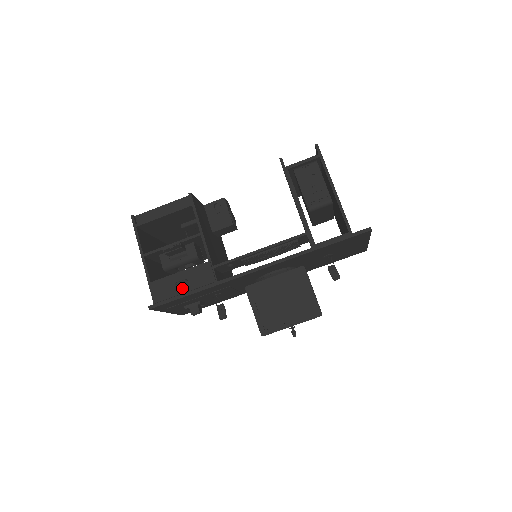
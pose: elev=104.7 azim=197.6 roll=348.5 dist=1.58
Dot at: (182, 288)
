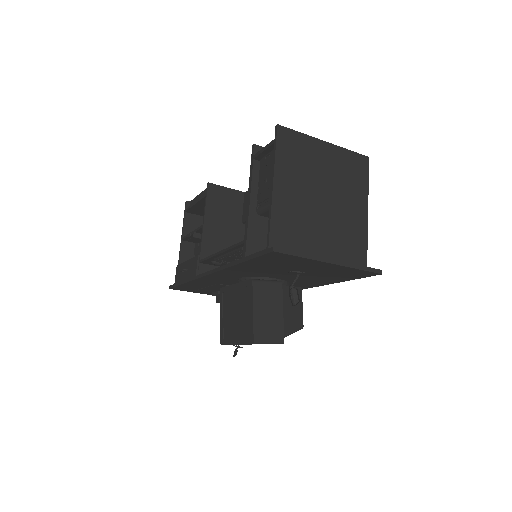
Dot at: (184, 276)
